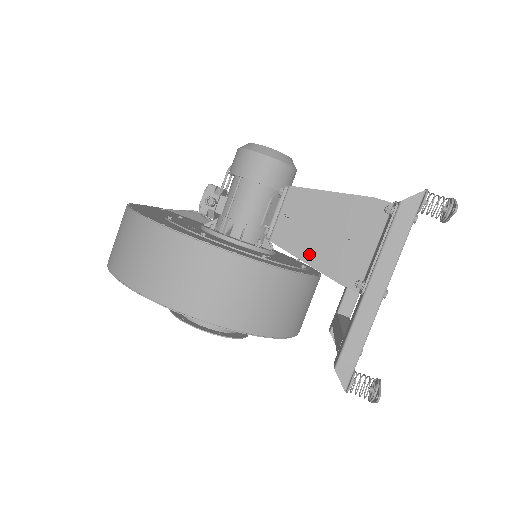
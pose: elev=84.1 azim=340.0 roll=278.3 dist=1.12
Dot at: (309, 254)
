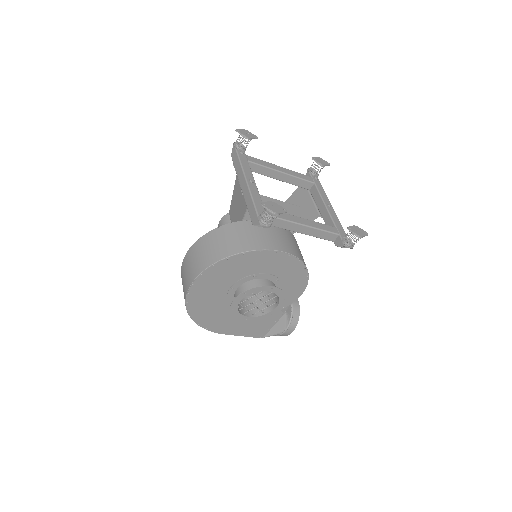
Dot at: (240, 217)
